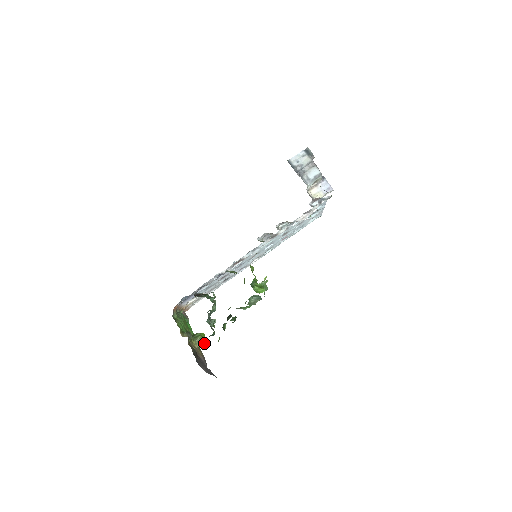
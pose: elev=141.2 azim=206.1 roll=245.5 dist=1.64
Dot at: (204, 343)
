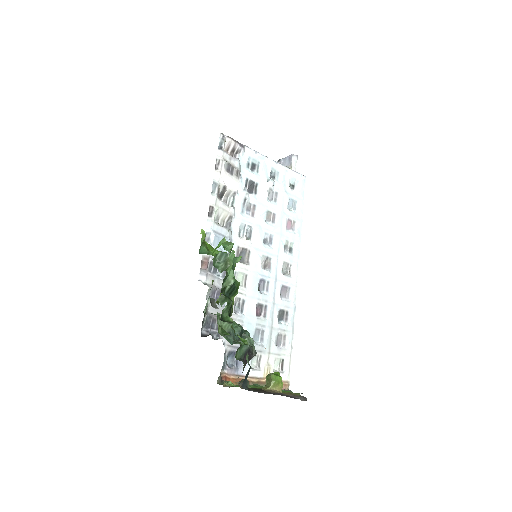
Dot at: (276, 377)
